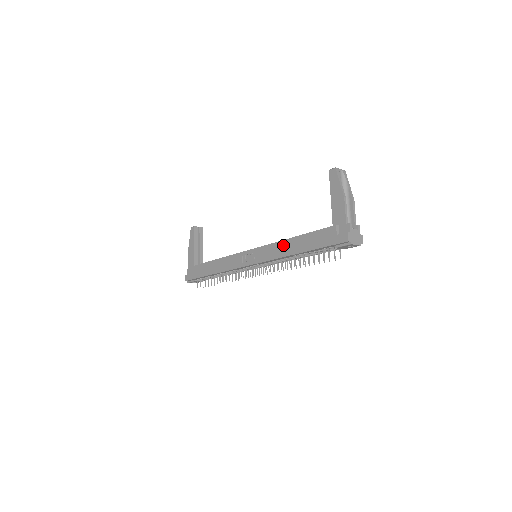
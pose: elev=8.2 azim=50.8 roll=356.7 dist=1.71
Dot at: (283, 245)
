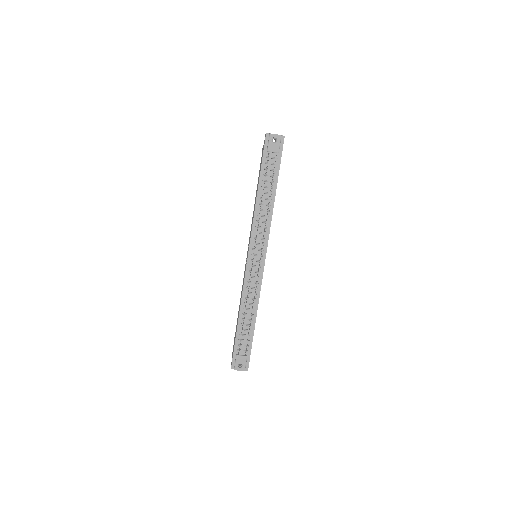
Dot at: (254, 207)
